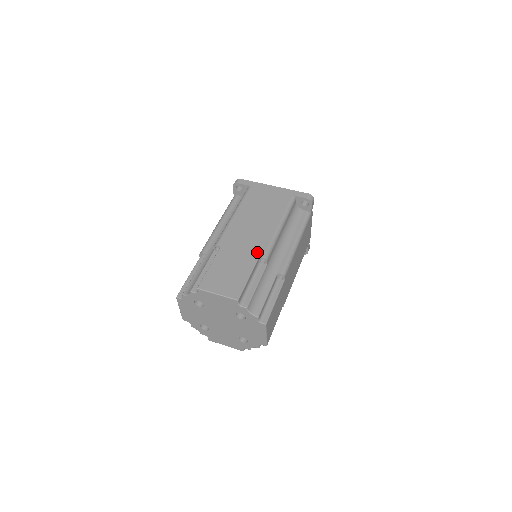
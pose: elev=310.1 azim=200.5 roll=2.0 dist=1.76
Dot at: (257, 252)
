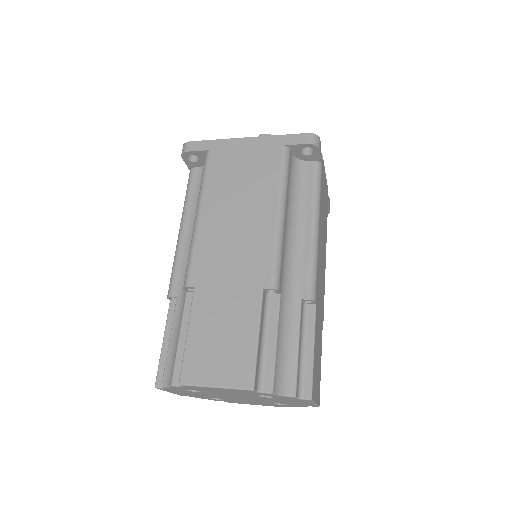
Dot at: (257, 280)
